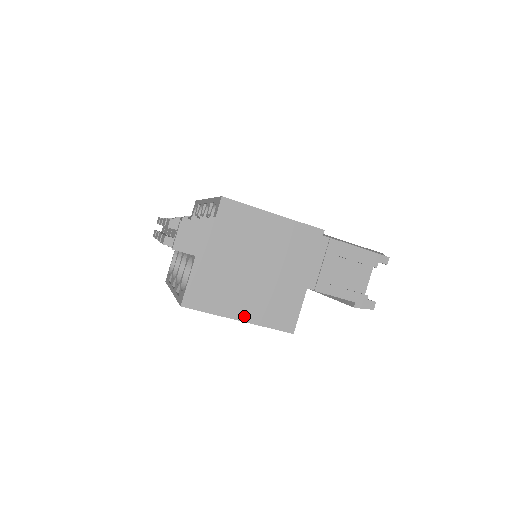
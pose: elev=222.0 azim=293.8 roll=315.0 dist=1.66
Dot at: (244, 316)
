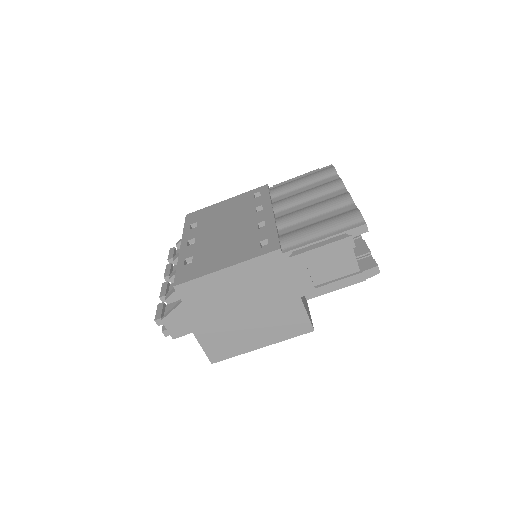
Dot at: (263, 343)
